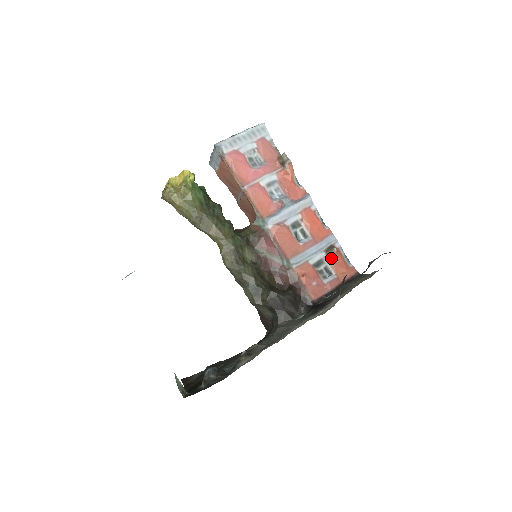
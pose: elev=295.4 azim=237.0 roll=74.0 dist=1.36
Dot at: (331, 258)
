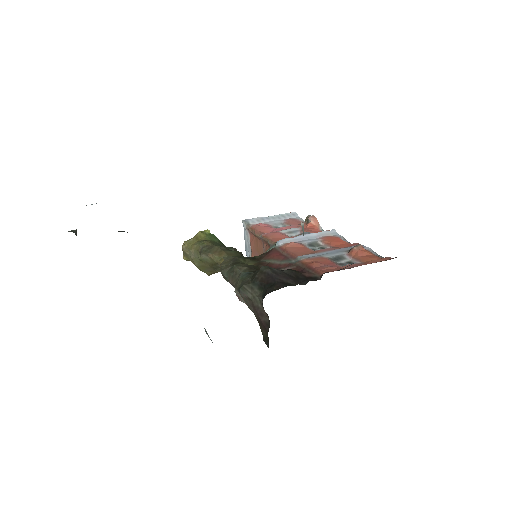
Dot at: (355, 253)
